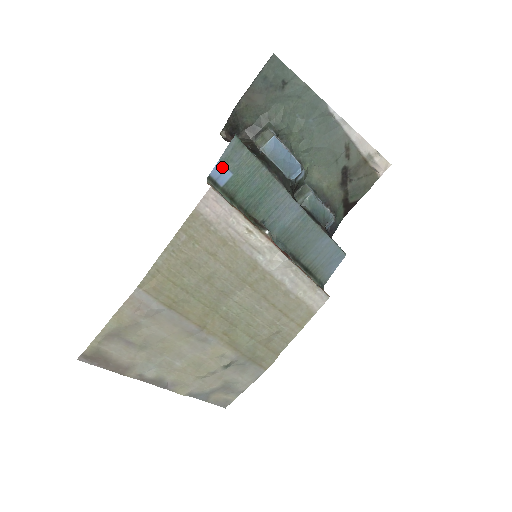
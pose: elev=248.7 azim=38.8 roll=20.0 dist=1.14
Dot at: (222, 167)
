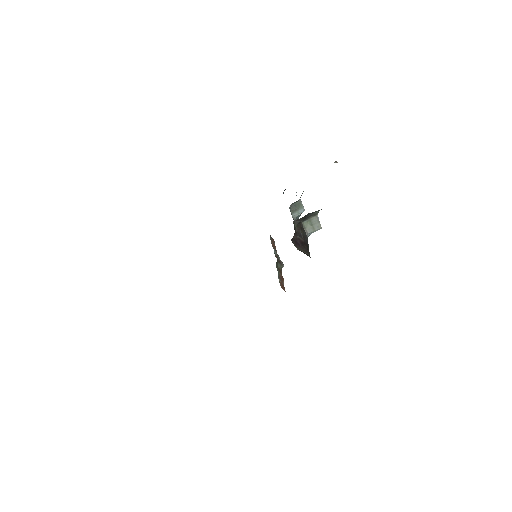
Dot at: occluded
